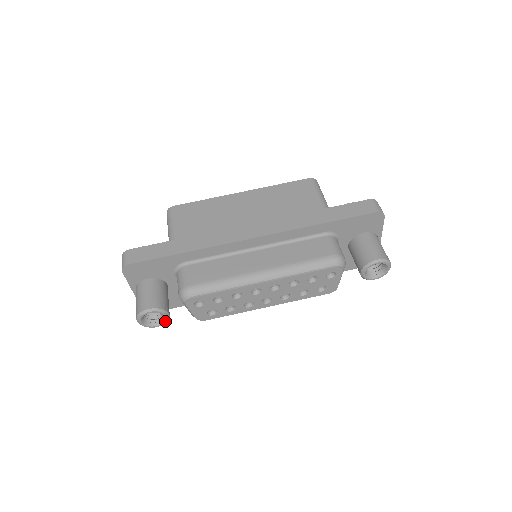
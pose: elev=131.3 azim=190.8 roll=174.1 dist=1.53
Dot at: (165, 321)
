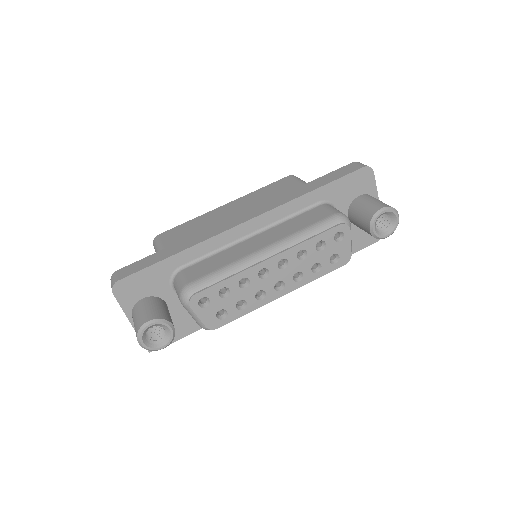
Dot at: (171, 337)
